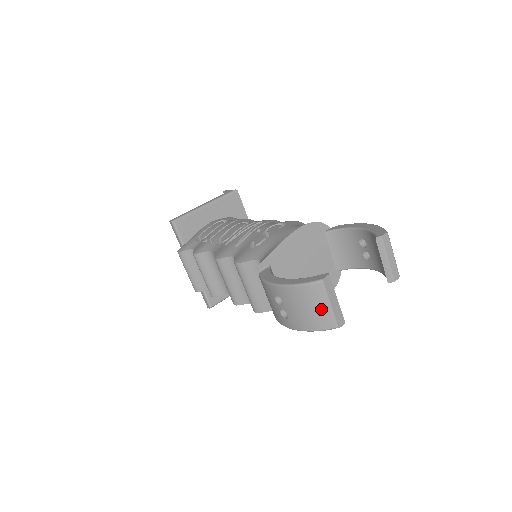
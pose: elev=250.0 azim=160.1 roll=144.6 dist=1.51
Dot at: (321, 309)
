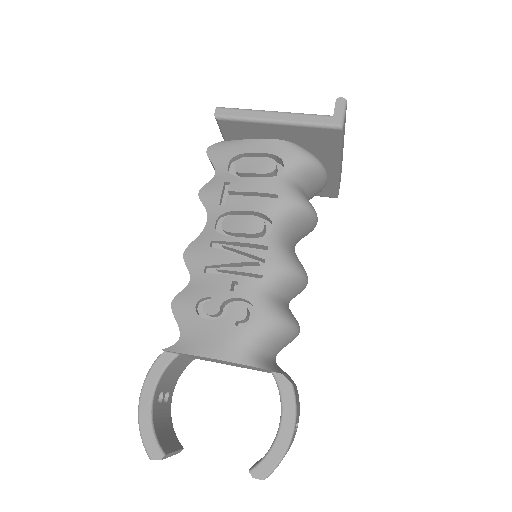
Dot at: occluded
